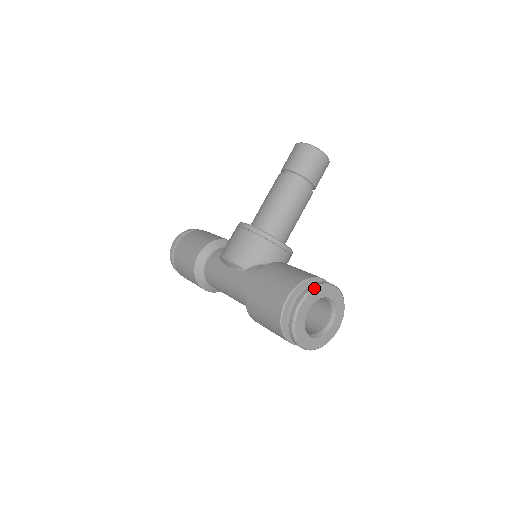
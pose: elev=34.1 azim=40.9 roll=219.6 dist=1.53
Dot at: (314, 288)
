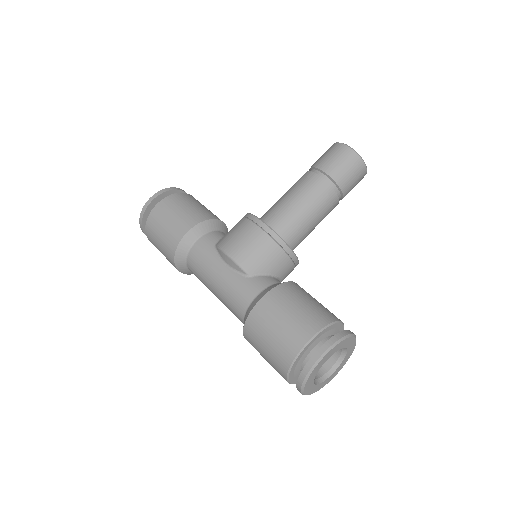
Dot at: (341, 339)
